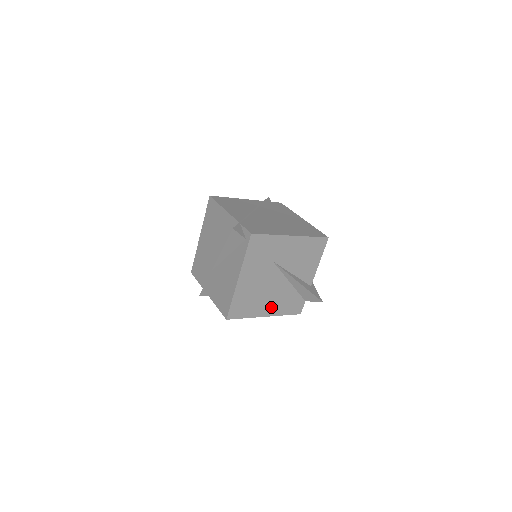
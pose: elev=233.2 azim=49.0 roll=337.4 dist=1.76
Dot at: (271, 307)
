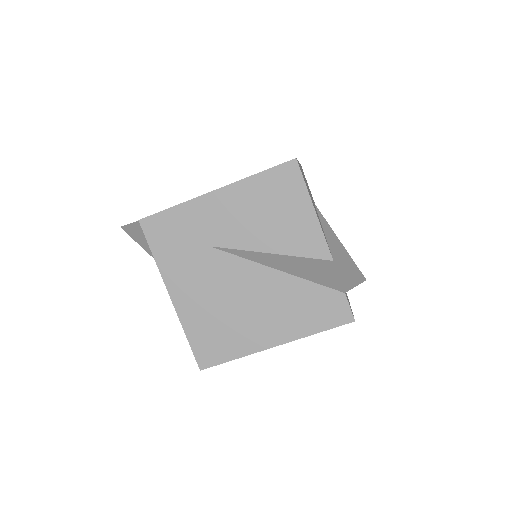
Dot at: (273, 326)
